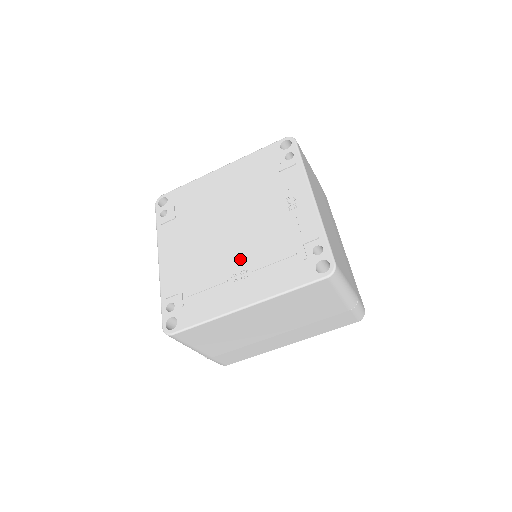
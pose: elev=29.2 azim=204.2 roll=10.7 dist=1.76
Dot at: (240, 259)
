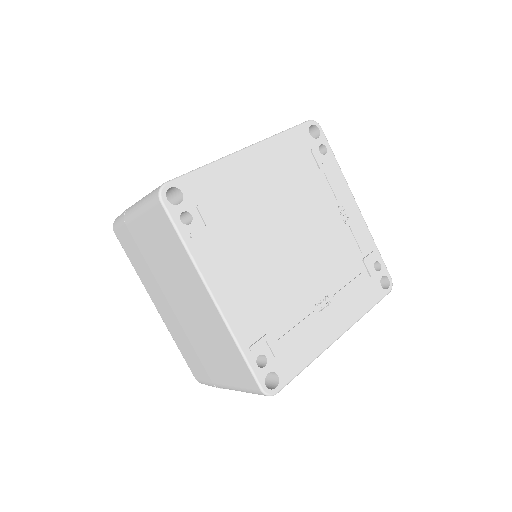
Dot at: (318, 283)
